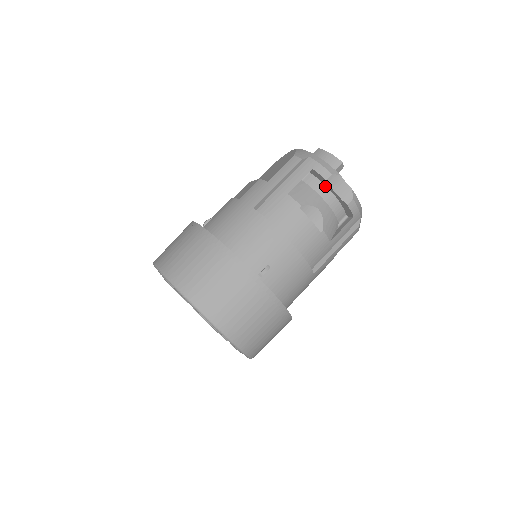
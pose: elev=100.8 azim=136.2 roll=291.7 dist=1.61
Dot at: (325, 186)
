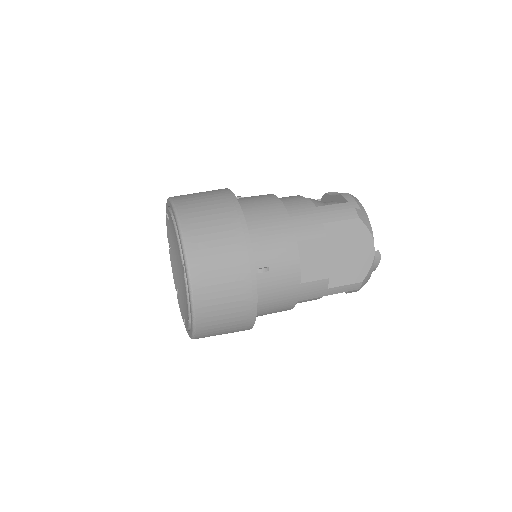
Dot at: occluded
